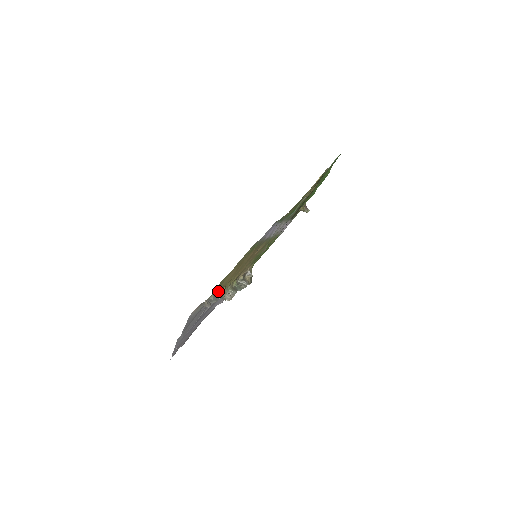
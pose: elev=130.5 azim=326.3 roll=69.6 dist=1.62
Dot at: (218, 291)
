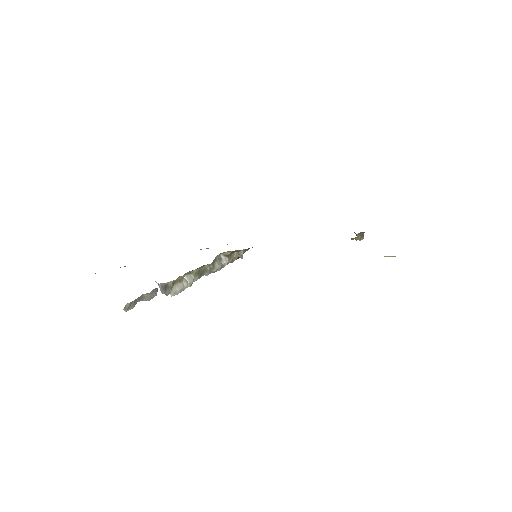
Dot at: (168, 282)
